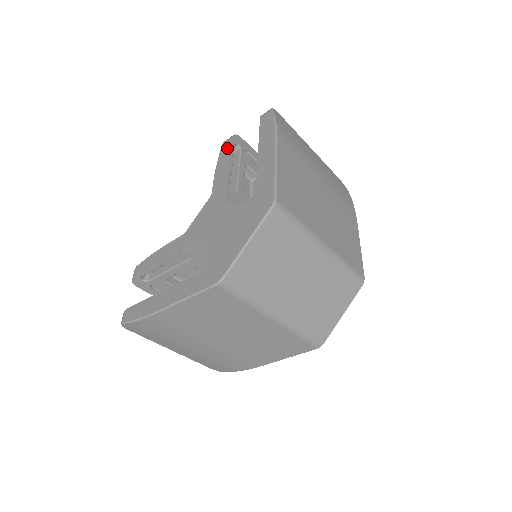
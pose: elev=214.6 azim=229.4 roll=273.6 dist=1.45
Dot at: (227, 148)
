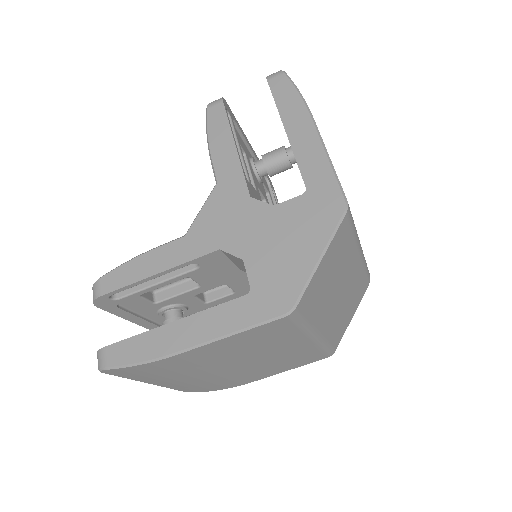
Dot at: (220, 116)
